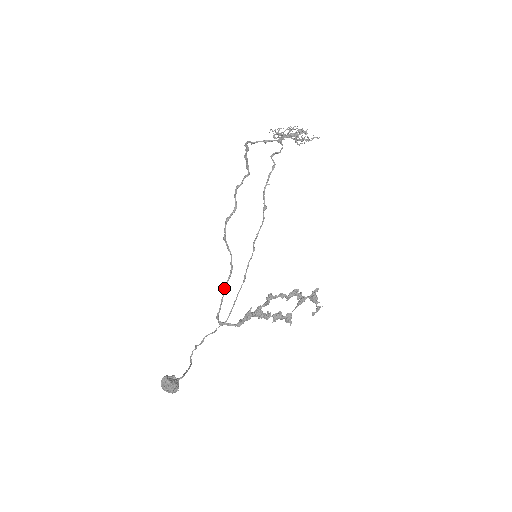
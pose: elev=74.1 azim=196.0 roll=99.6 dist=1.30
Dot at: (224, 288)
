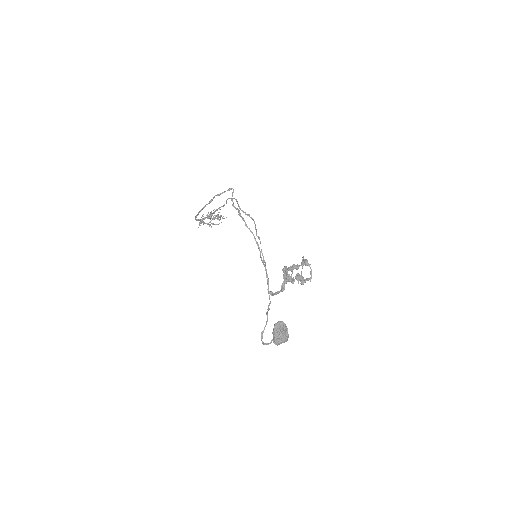
Dot at: (262, 260)
